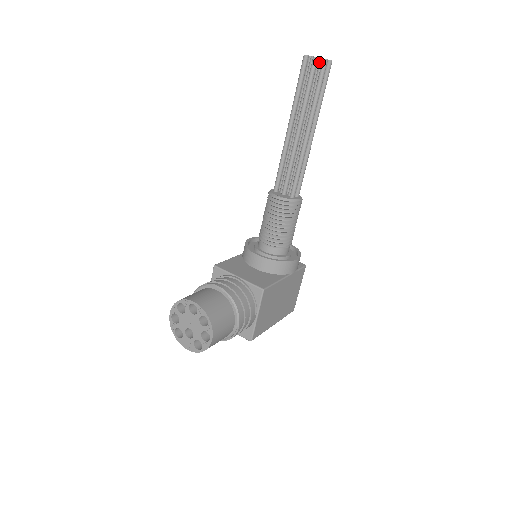
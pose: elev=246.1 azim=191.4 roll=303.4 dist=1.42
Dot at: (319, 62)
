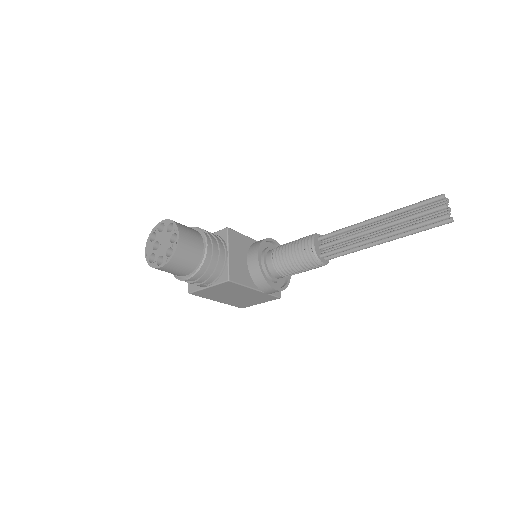
Dot at: (445, 211)
